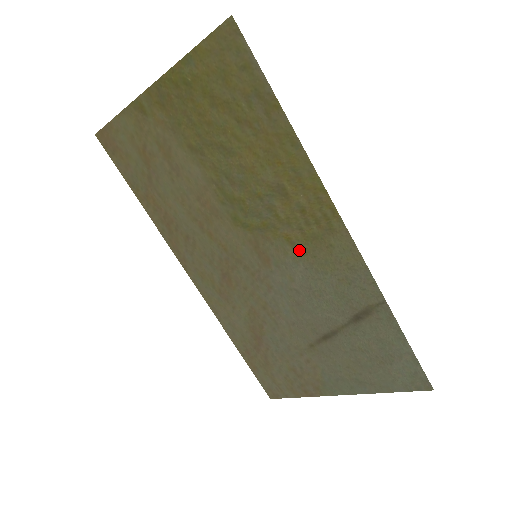
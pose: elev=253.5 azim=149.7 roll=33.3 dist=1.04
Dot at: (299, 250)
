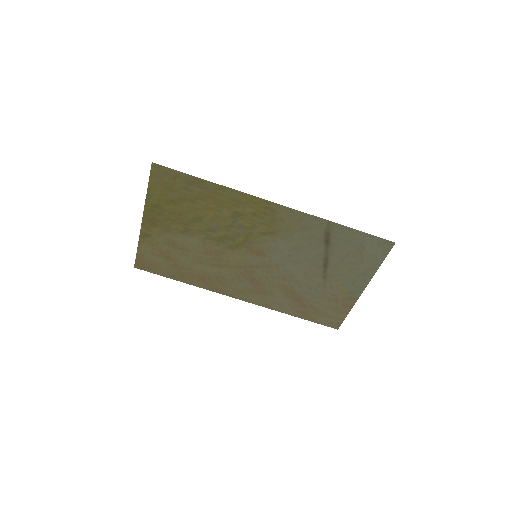
Dot at: (271, 234)
